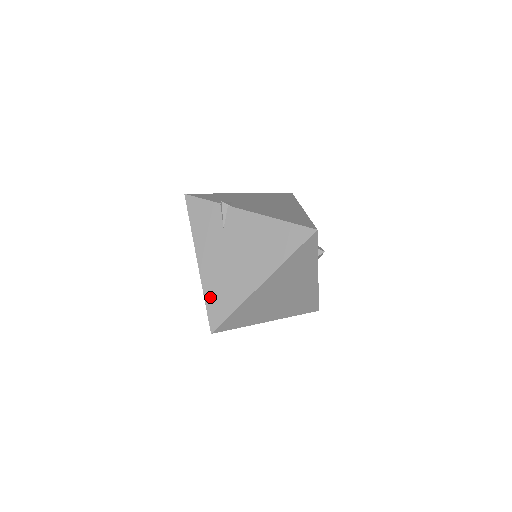
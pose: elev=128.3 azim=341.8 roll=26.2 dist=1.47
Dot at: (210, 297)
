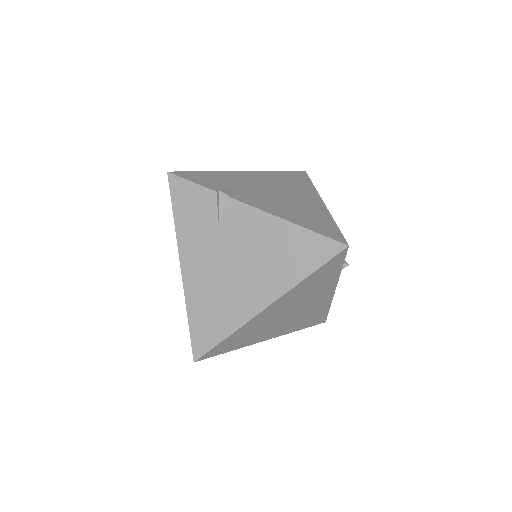
Dot at: (195, 315)
